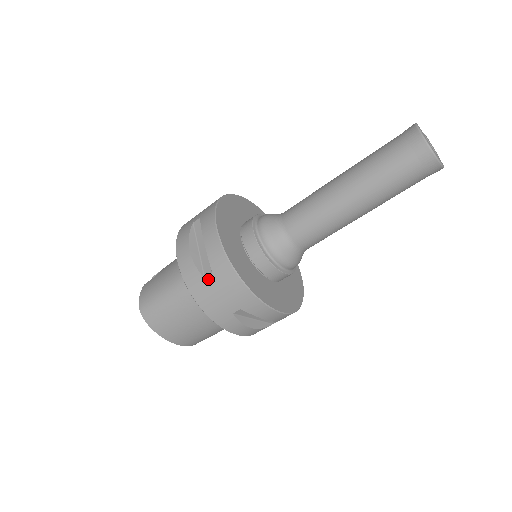
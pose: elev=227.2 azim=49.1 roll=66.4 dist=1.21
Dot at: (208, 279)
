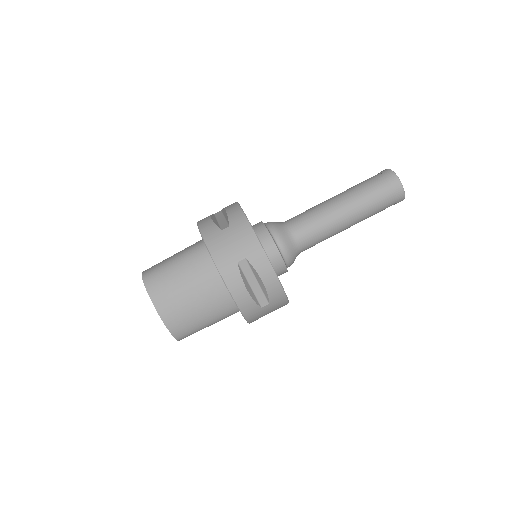
Dot at: (224, 230)
